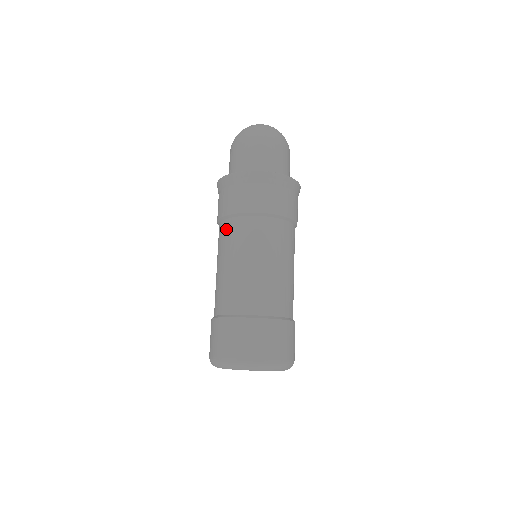
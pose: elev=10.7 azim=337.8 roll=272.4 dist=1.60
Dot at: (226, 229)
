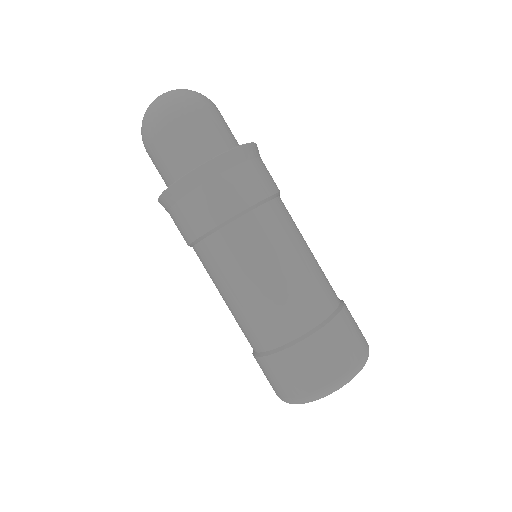
Dot at: occluded
